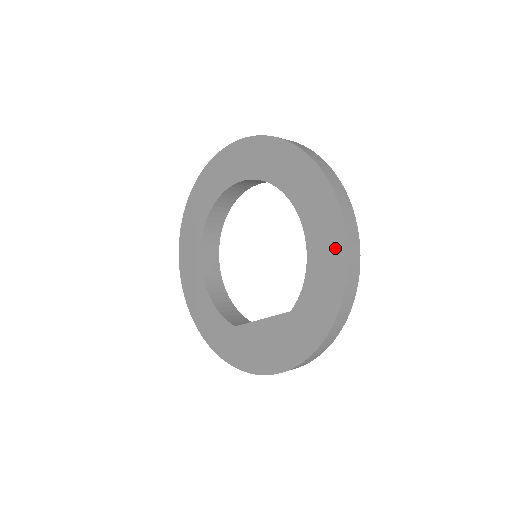
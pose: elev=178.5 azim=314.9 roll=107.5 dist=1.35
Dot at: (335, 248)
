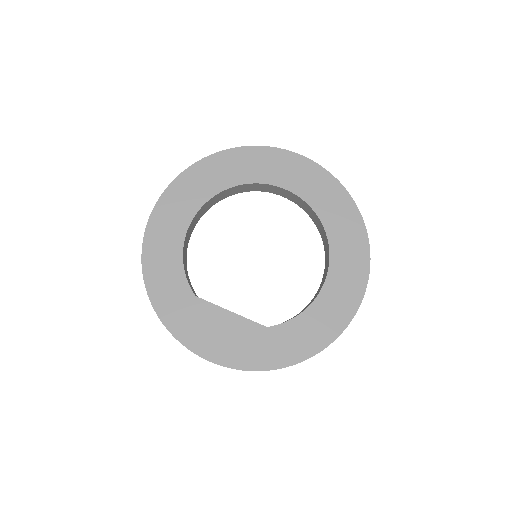
Dot at: (341, 315)
